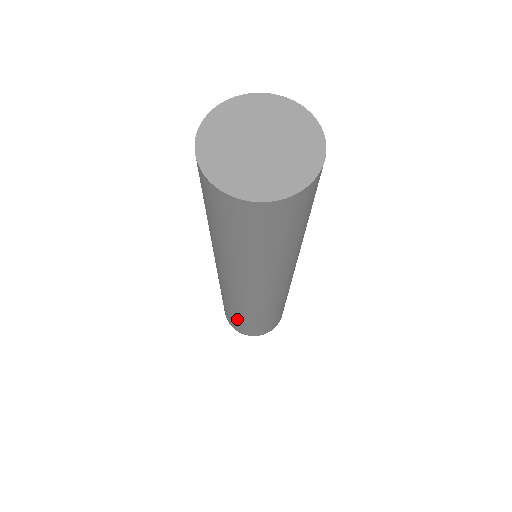
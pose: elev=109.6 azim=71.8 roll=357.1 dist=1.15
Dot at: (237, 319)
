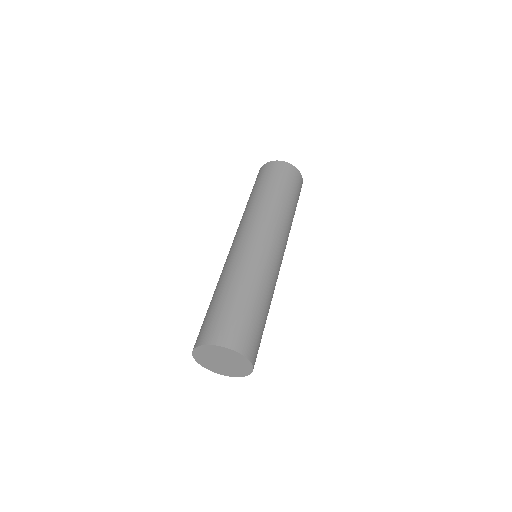
Dot at: occluded
